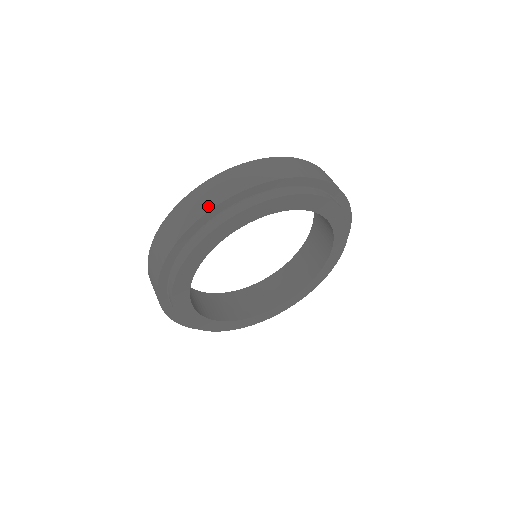
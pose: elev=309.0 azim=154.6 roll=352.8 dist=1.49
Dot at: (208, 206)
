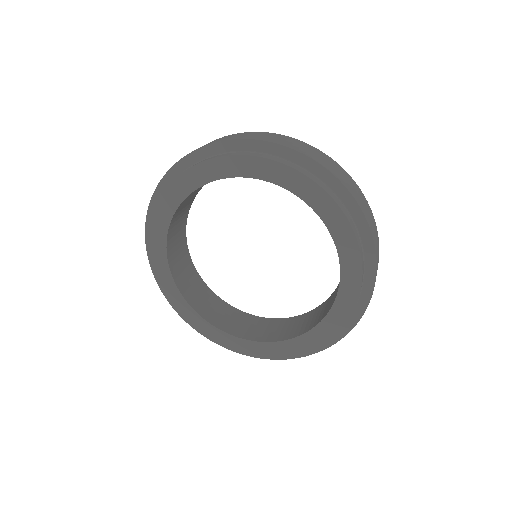
Dot at: occluded
